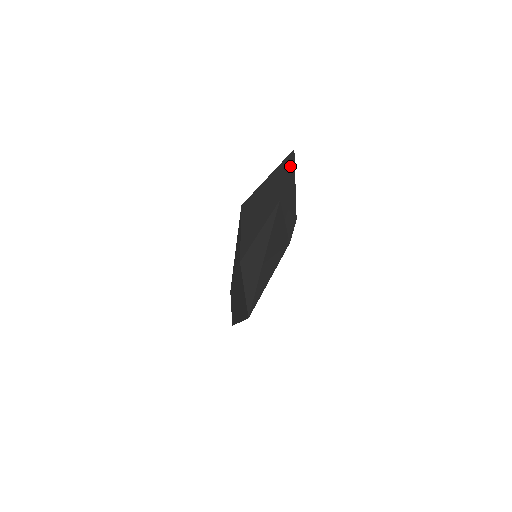
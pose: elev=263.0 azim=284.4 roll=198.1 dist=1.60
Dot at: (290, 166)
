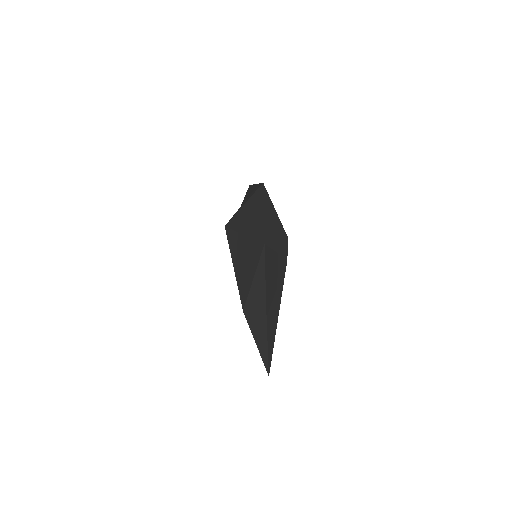
Dot at: (264, 203)
